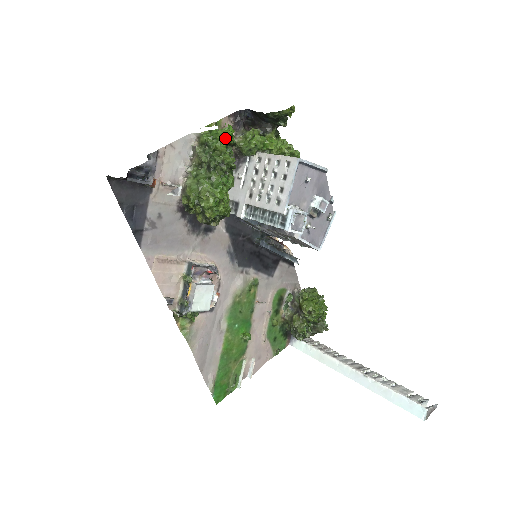
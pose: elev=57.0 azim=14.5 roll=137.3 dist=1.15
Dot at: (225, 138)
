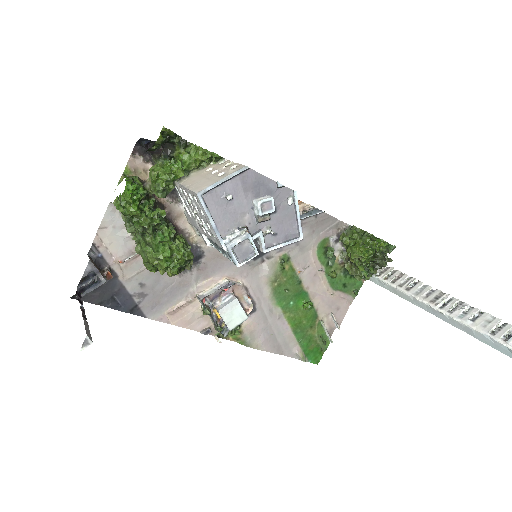
Dot at: (130, 203)
